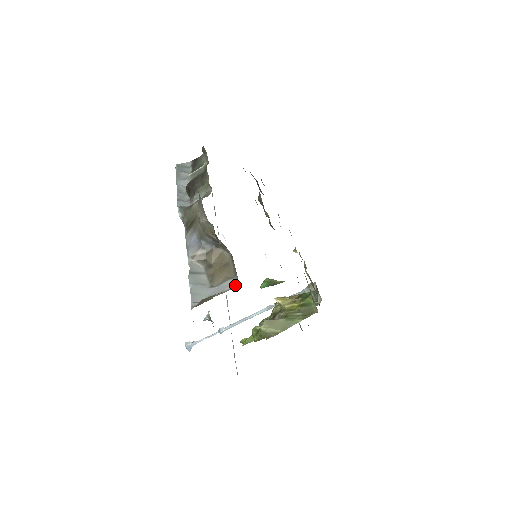
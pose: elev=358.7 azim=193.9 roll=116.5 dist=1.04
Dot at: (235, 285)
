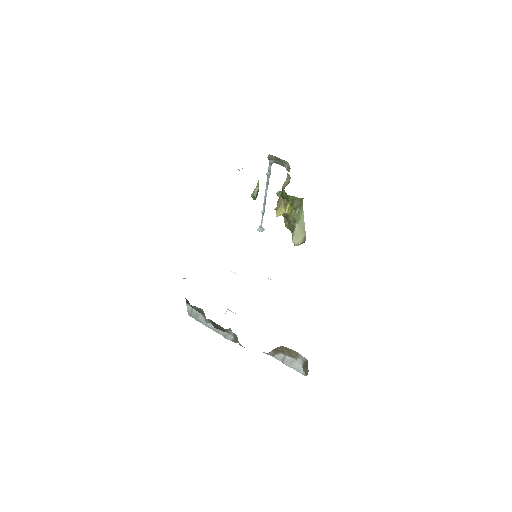
Dot at: (305, 358)
